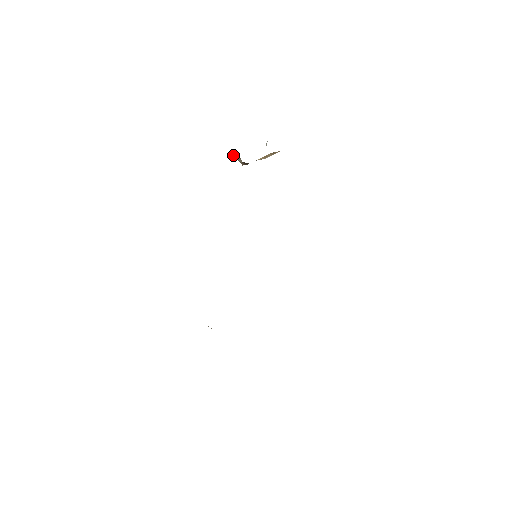
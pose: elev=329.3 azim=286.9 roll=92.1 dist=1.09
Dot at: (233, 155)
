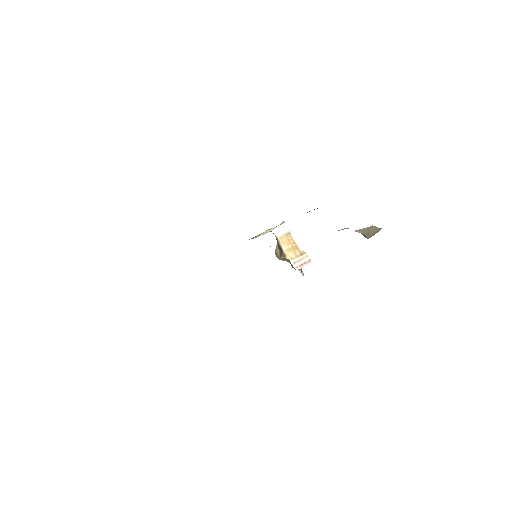
Dot at: (276, 250)
